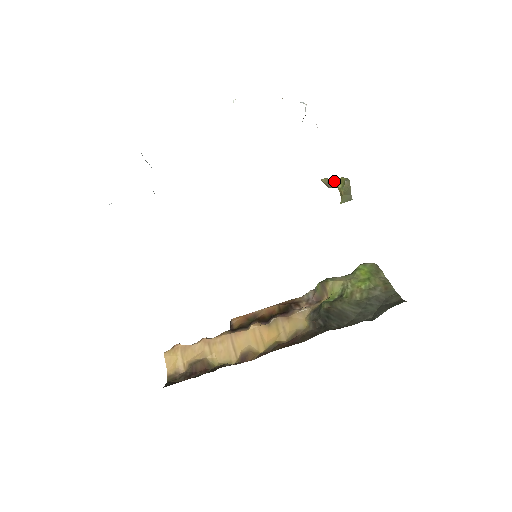
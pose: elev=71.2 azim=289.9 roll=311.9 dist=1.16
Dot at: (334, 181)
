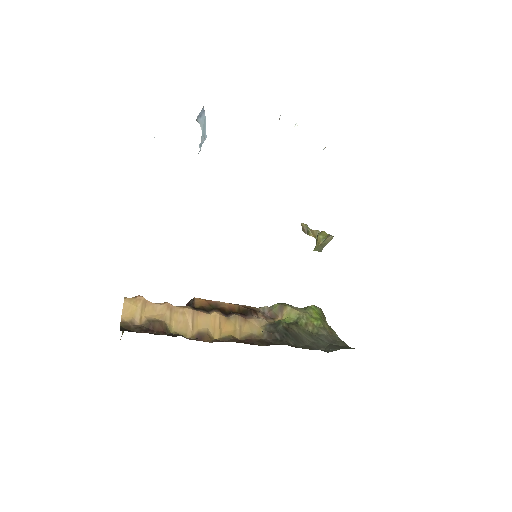
Dot at: (313, 230)
